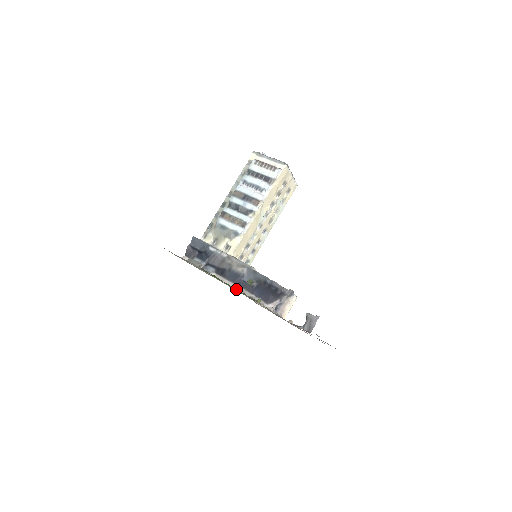
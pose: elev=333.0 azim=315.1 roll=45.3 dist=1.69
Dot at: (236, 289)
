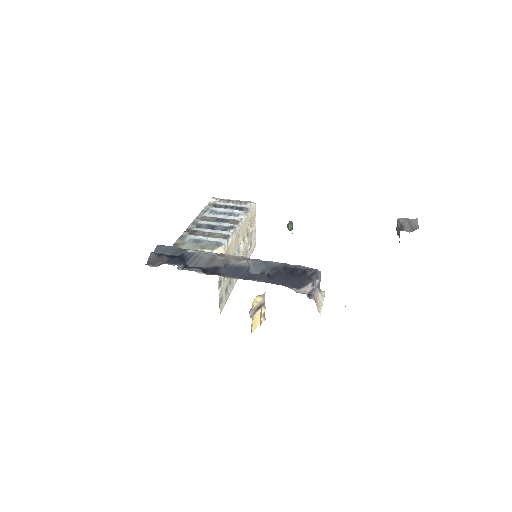
Dot at: occluded
